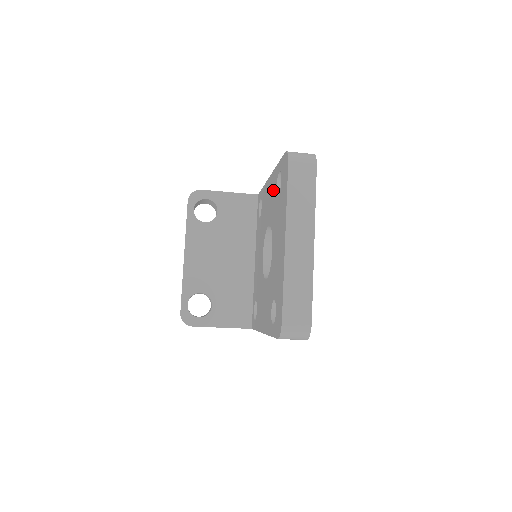
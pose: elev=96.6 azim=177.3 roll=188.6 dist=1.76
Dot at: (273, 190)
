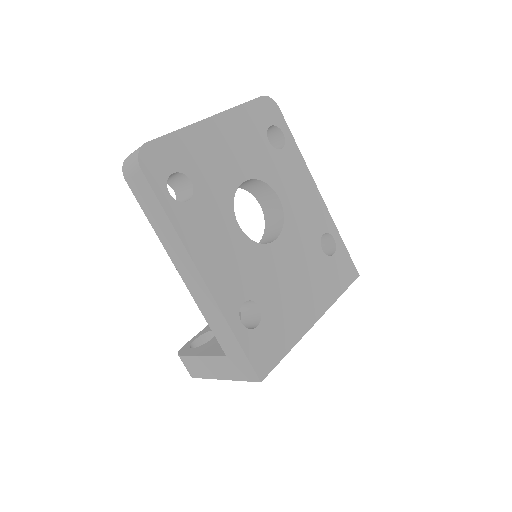
Dot at: occluded
